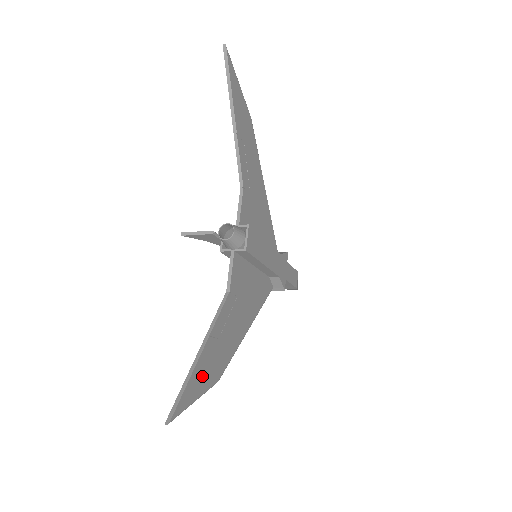
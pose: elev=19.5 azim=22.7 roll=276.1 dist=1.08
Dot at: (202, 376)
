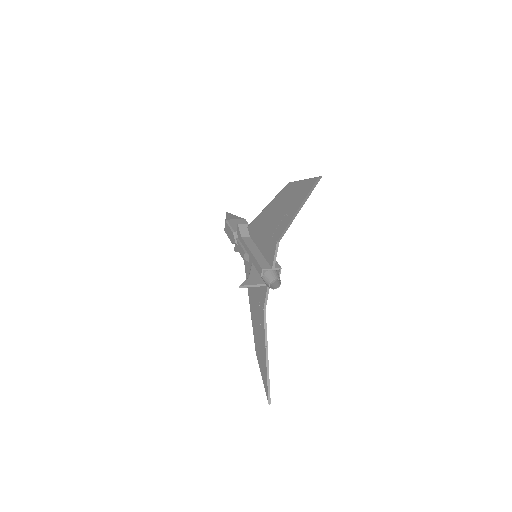
Dot at: occluded
